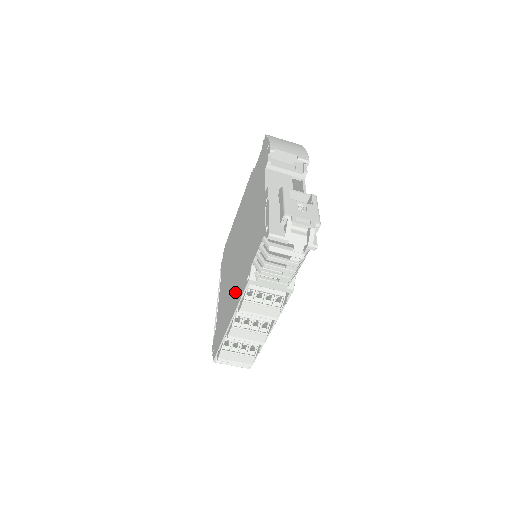
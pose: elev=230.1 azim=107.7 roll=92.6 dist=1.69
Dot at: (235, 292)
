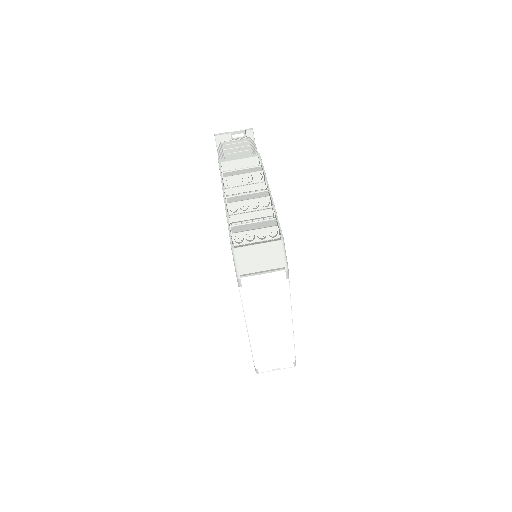
Dot at: occluded
